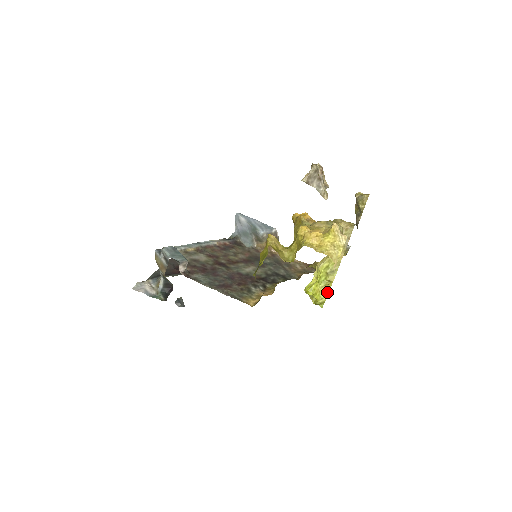
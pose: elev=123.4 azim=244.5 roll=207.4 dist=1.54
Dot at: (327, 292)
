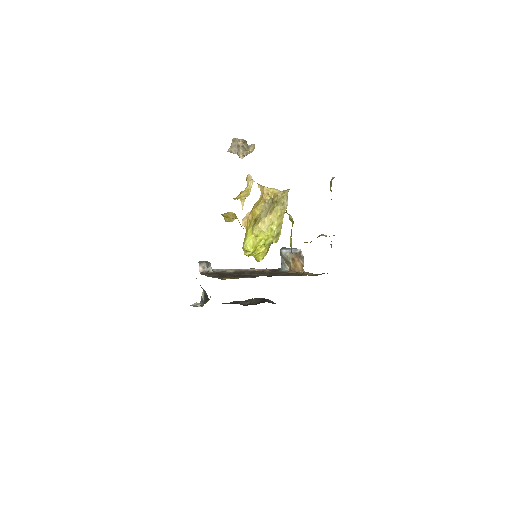
Dot at: occluded
